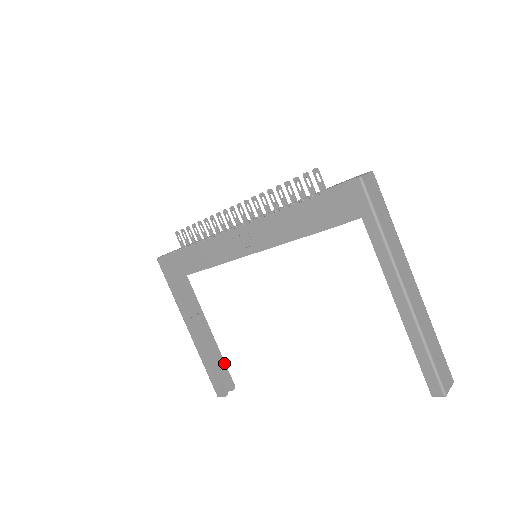
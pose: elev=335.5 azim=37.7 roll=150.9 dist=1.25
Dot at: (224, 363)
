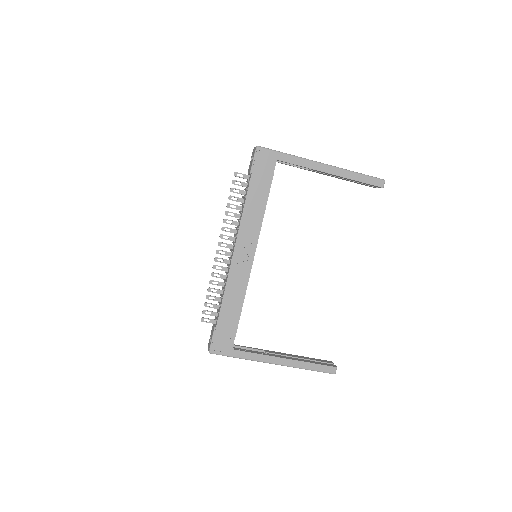
Dot at: (310, 358)
